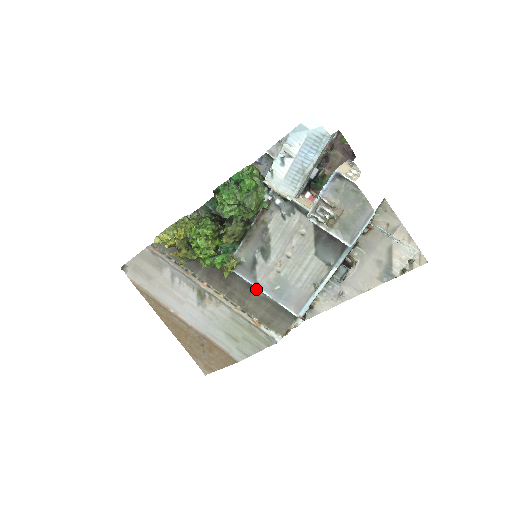
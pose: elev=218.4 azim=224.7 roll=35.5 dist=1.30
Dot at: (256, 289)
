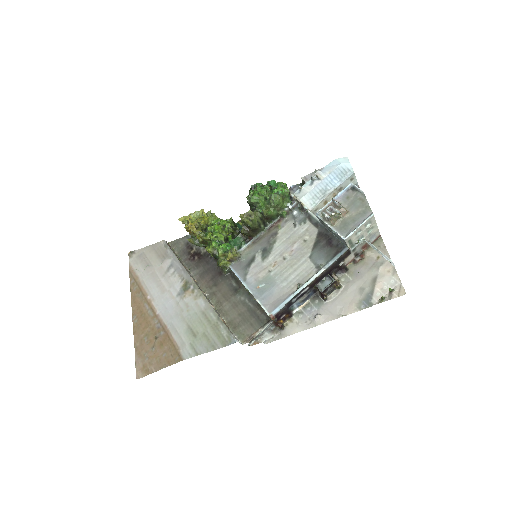
Dot at: (240, 292)
